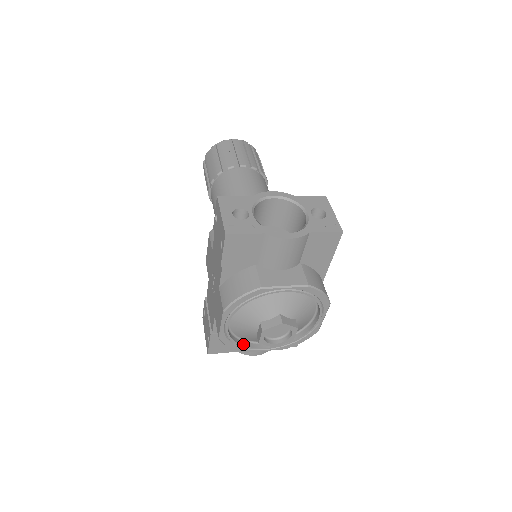
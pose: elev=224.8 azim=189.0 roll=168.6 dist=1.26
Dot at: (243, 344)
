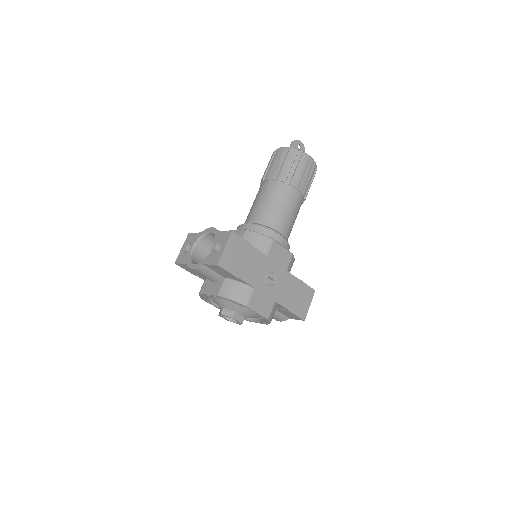
Dot at: occluded
